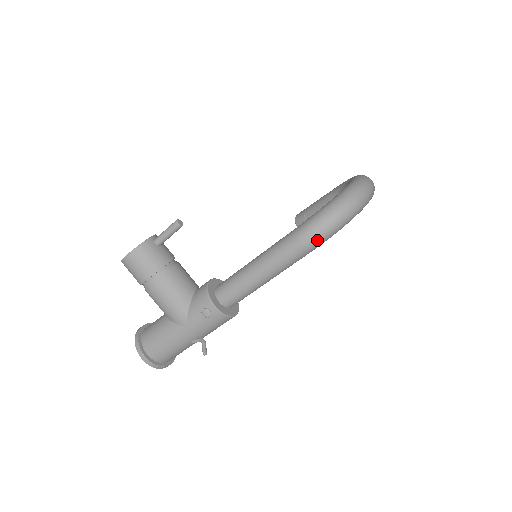
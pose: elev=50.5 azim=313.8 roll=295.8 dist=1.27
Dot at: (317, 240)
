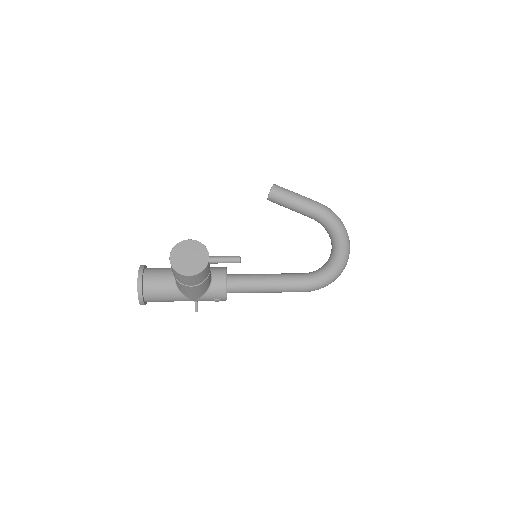
Dot at: (314, 290)
